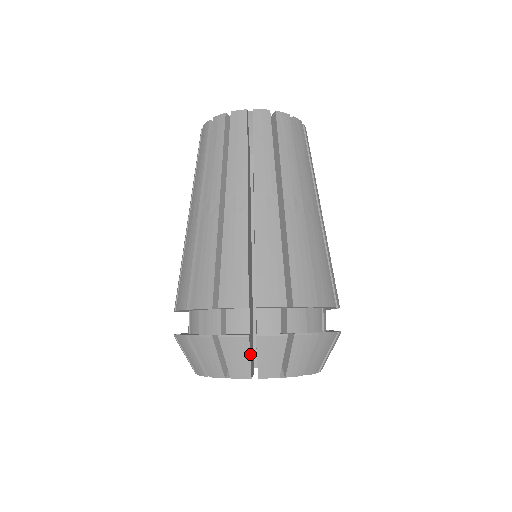
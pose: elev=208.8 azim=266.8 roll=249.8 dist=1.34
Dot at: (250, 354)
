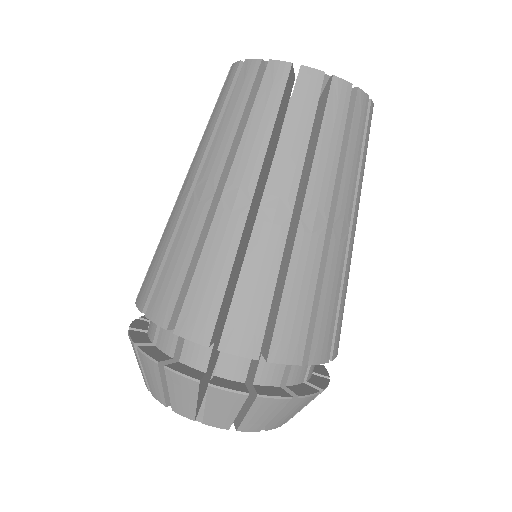
Dot at: (165, 381)
